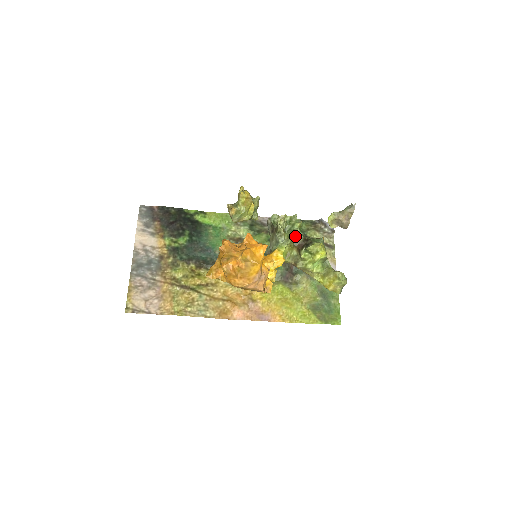
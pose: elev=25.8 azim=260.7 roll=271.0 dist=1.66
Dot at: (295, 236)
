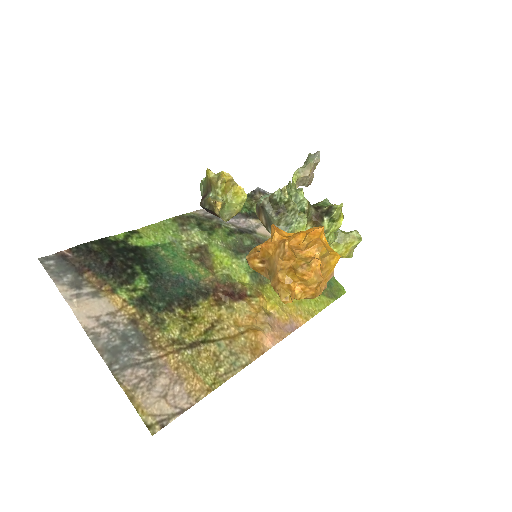
Dot at: (309, 208)
